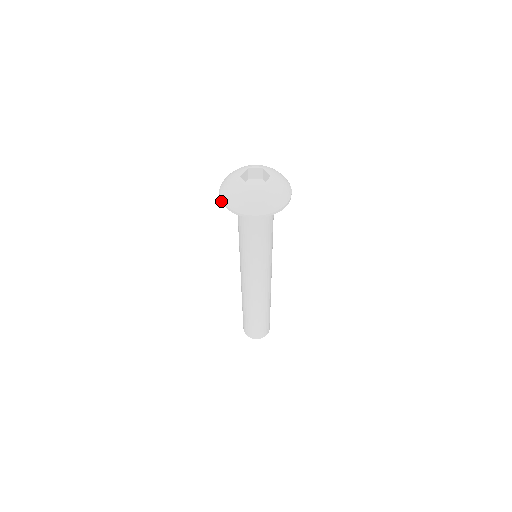
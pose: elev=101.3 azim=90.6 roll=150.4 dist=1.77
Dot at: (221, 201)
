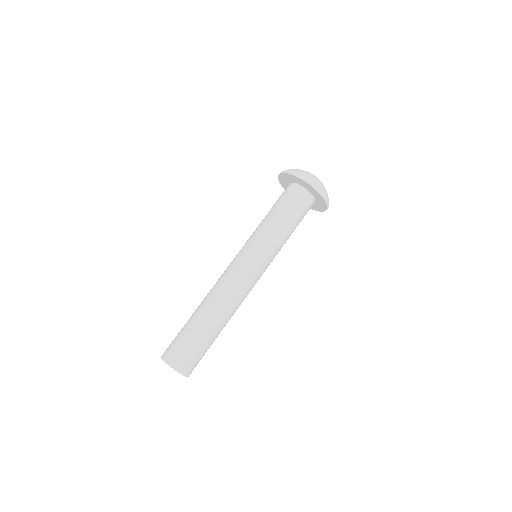
Dot at: (278, 177)
